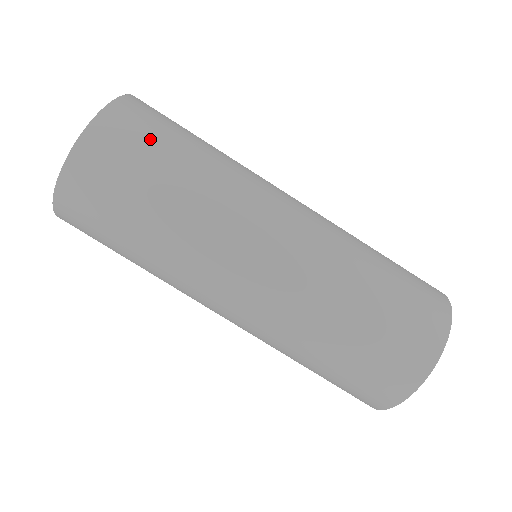
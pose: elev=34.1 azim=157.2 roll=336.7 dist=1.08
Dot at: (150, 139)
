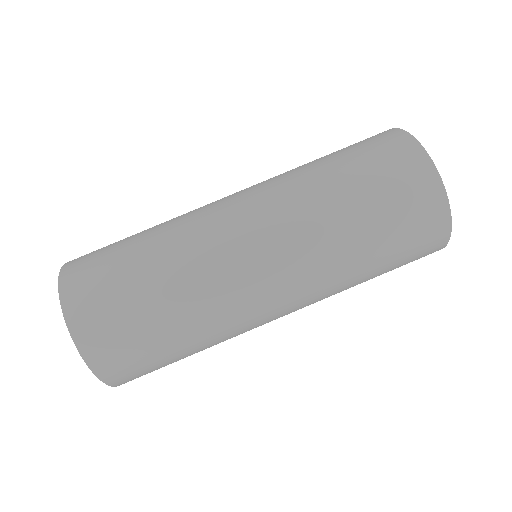
Dot at: (117, 309)
